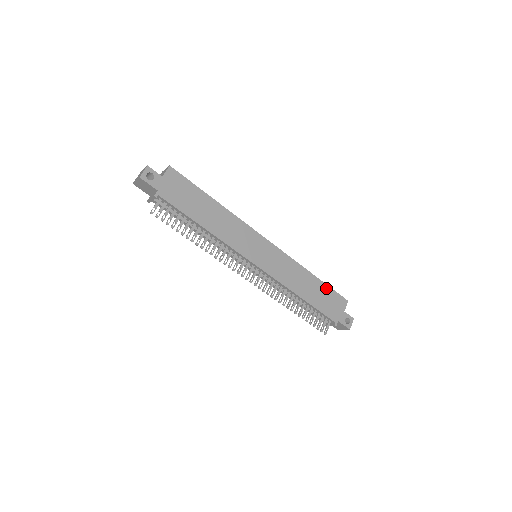
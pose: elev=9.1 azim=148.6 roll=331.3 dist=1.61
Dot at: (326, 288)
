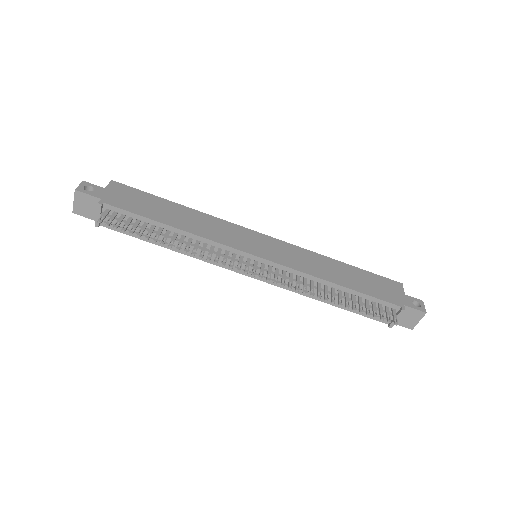
Dot at: (364, 273)
